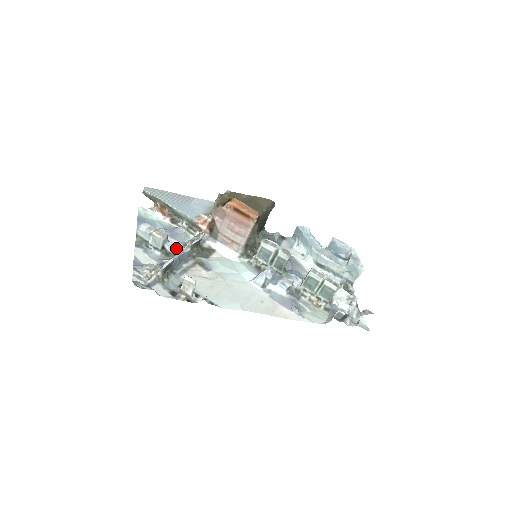
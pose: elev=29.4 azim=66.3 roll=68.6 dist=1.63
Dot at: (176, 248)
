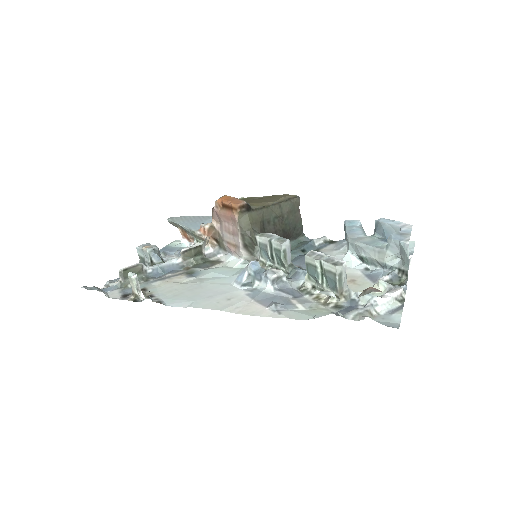
Dot at: occluded
